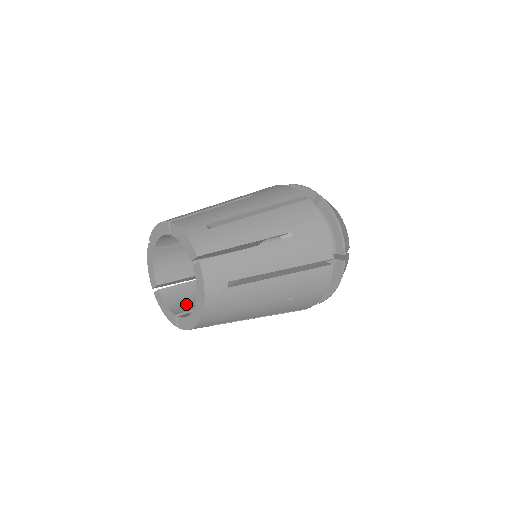
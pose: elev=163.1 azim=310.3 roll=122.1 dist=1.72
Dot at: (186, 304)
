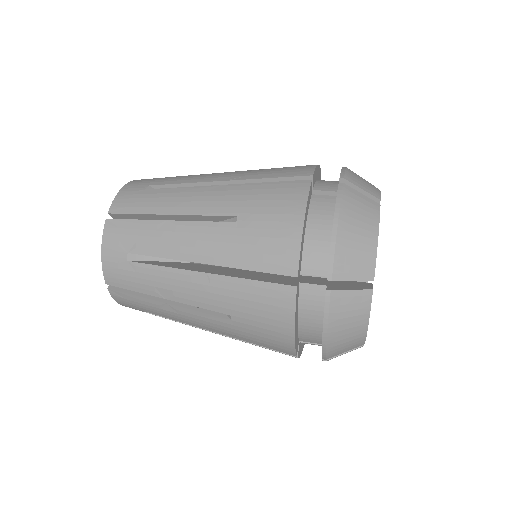
Dot at: occluded
